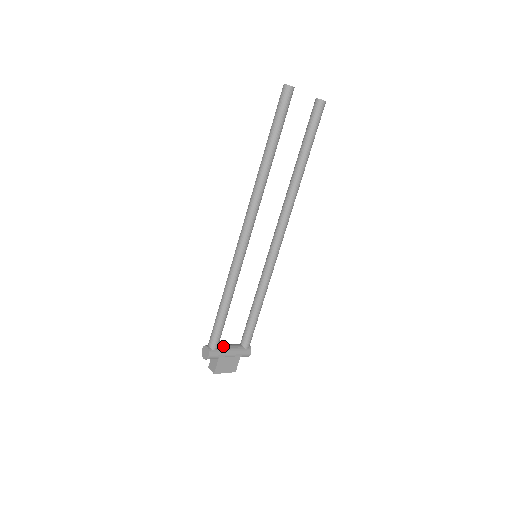
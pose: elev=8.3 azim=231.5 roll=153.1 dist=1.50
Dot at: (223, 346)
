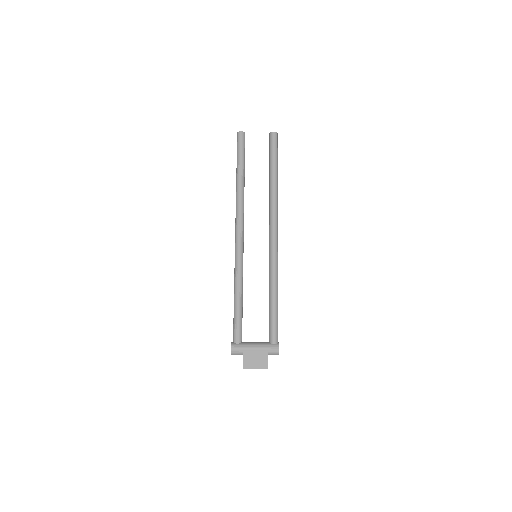
Dot at: (248, 342)
